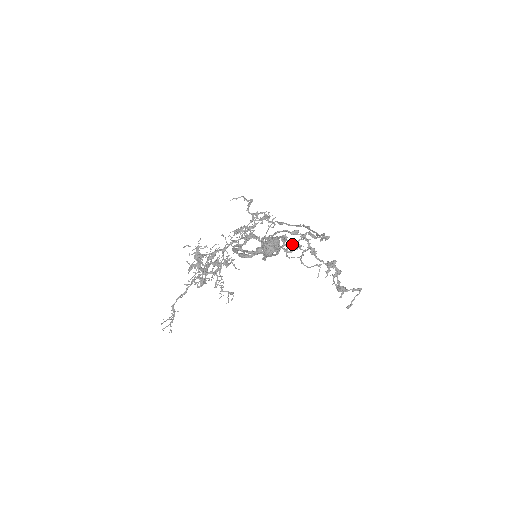
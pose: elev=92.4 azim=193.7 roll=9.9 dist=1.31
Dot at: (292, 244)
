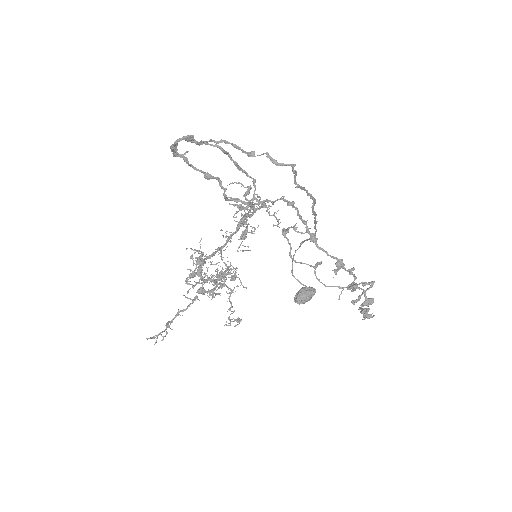
Dot at: (288, 228)
